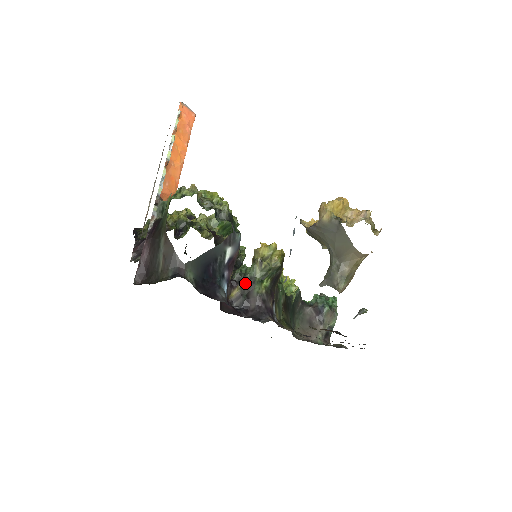
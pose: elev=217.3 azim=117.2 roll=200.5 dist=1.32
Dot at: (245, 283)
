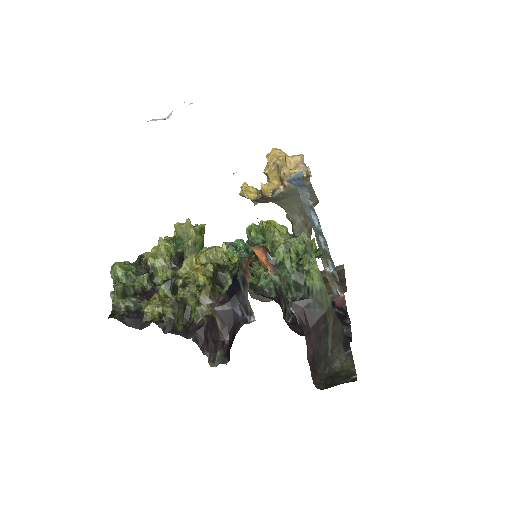
Dot at: (281, 292)
